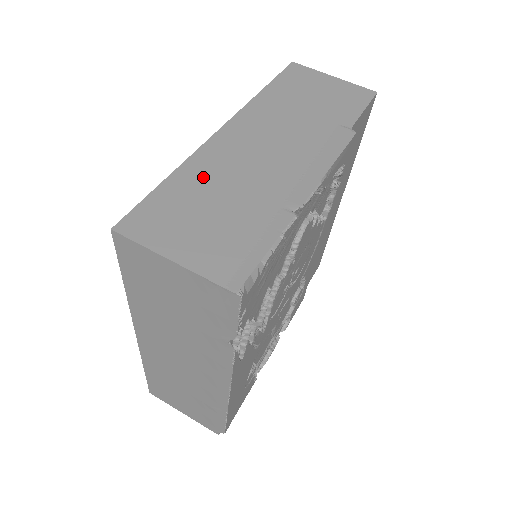
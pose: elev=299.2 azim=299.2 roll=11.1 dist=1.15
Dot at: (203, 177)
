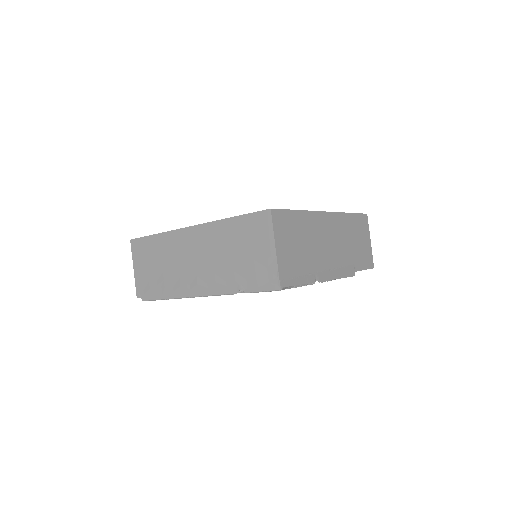
Dot at: (307, 226)
